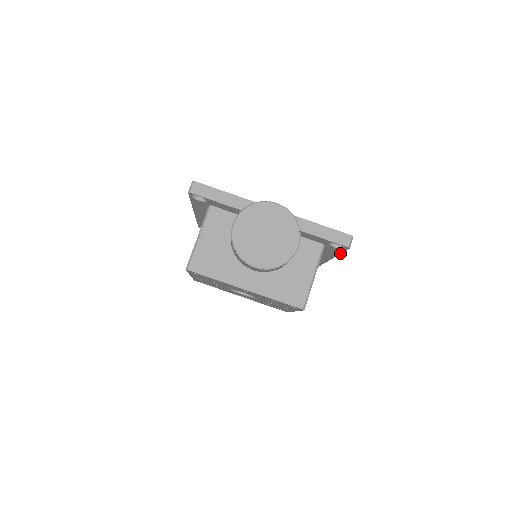
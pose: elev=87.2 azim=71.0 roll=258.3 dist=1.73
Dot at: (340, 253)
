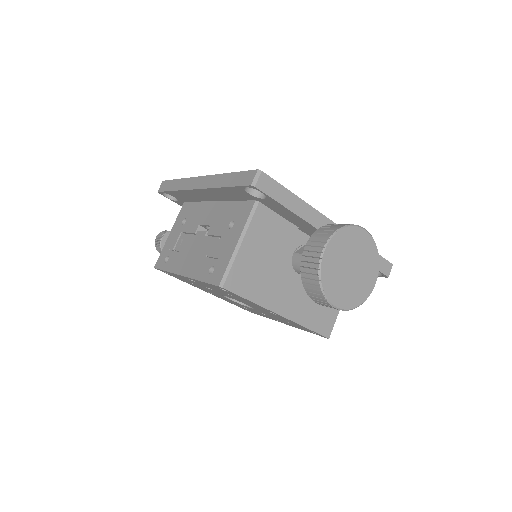
Dot at: occluded
